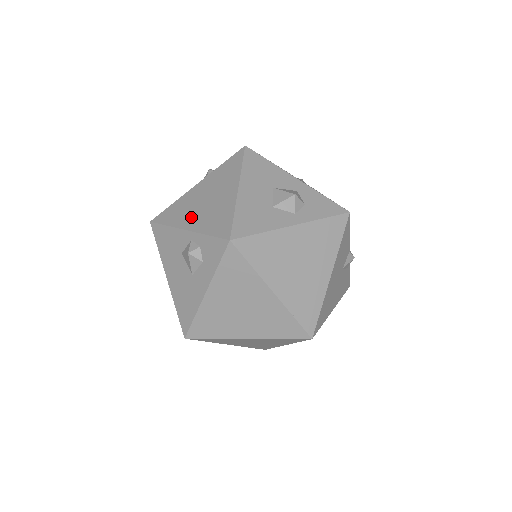
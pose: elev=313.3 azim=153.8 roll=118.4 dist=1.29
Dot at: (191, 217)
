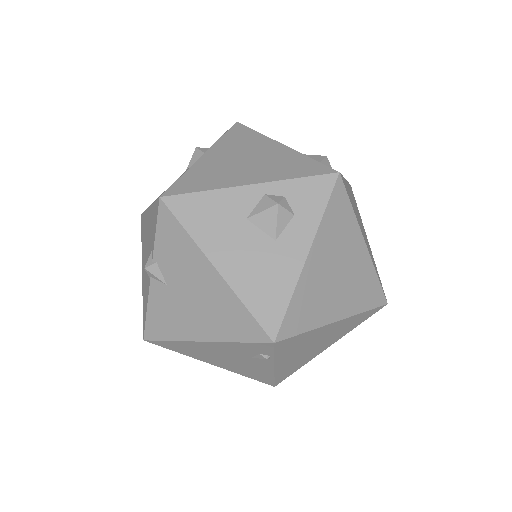
Dot at: (242, 174)
